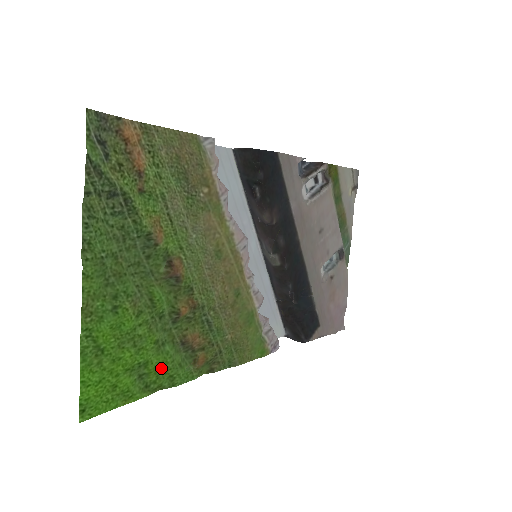
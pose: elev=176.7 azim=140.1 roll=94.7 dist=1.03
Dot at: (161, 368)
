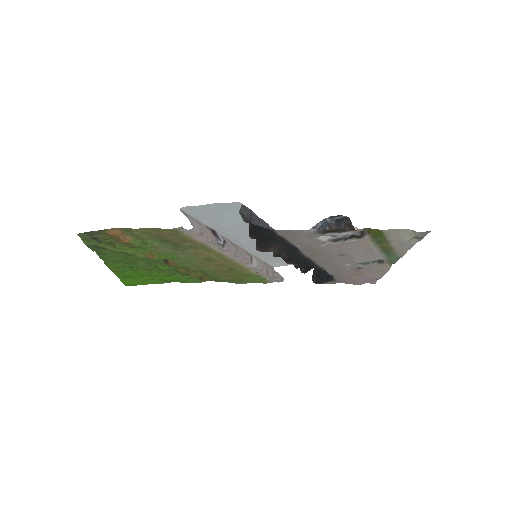
Dot at: (173, 280)
